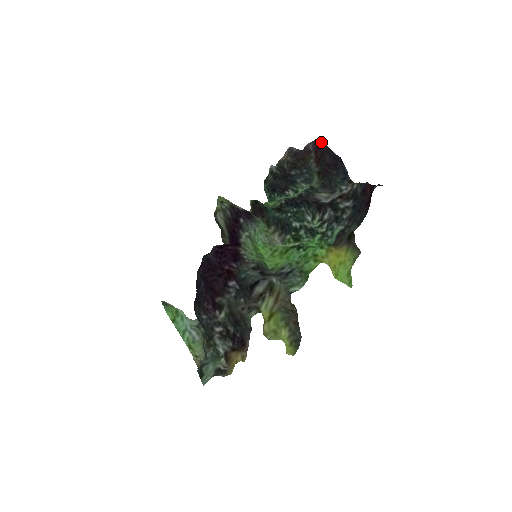
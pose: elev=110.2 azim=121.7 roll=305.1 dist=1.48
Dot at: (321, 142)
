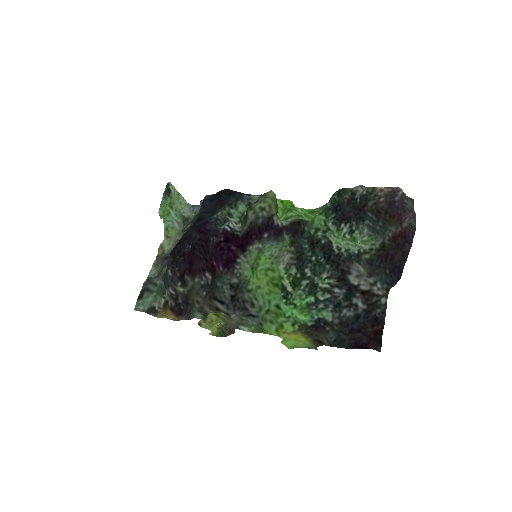
Dot at: occluded
